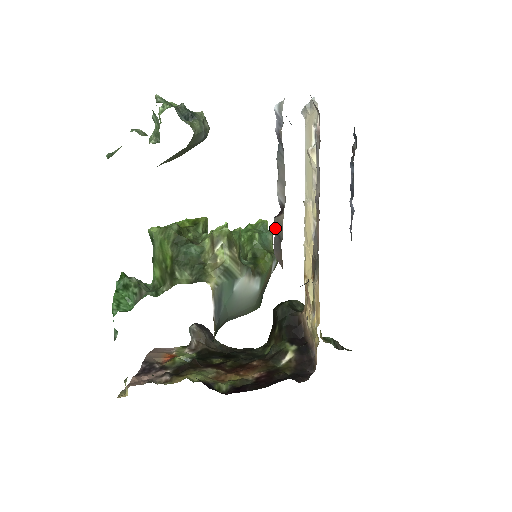
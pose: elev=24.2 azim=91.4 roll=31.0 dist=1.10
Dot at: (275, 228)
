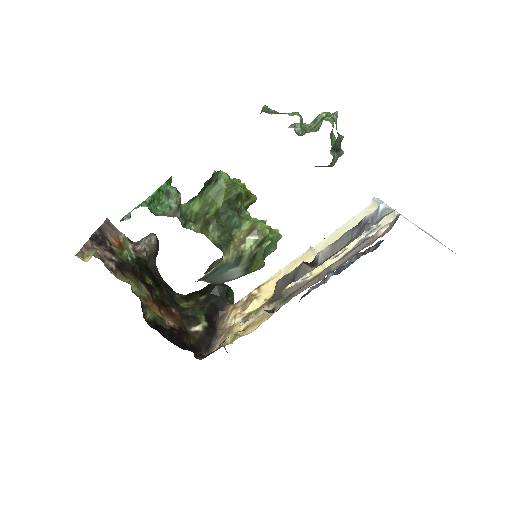
Dot at: (298, 269)
